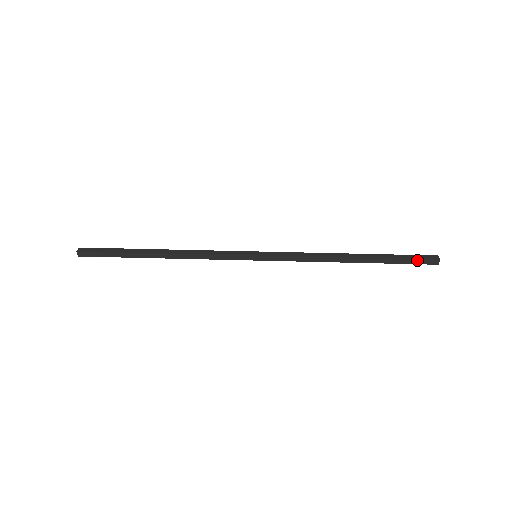
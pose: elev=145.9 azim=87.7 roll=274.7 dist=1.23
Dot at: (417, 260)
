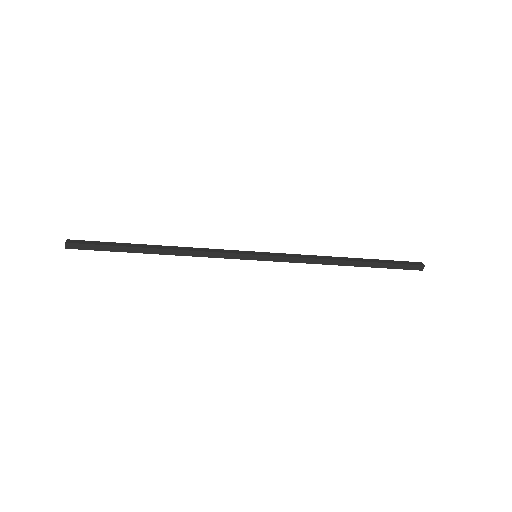
Dot at: (405, 265)
